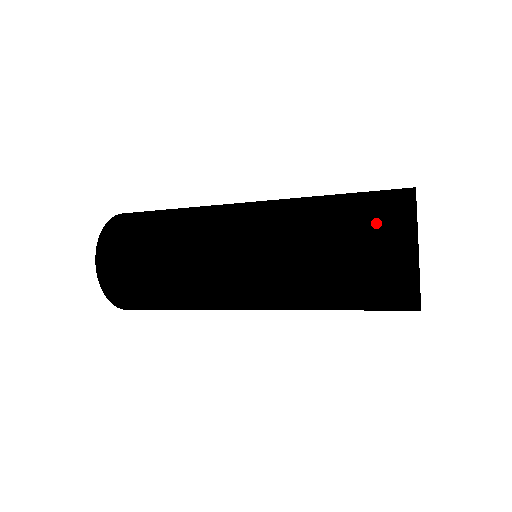
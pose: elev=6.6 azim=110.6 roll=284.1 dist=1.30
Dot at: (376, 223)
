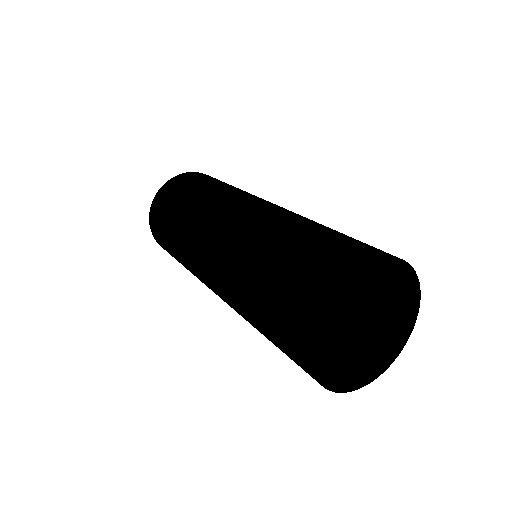
Dot at: occluded
